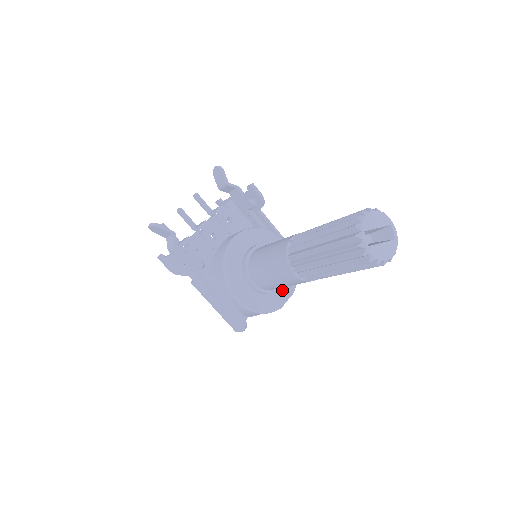
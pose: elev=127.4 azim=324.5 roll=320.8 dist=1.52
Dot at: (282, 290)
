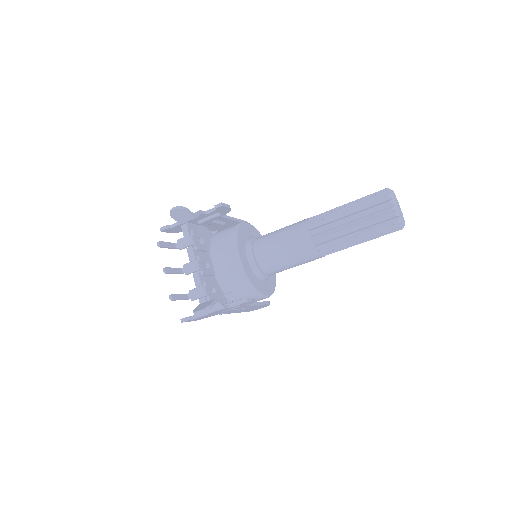
Dot at: occluded
